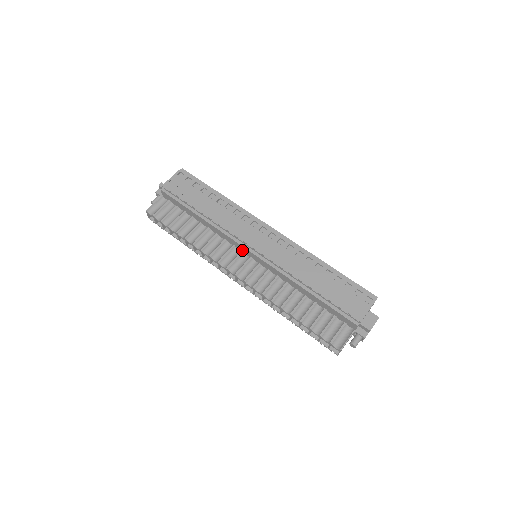
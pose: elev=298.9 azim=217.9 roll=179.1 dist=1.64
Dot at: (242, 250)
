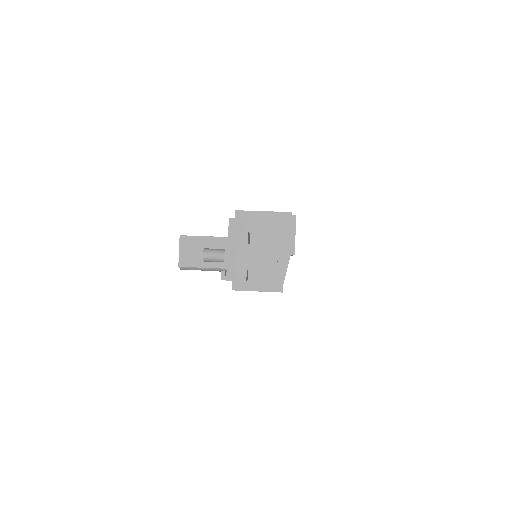
Dot at: occluded
